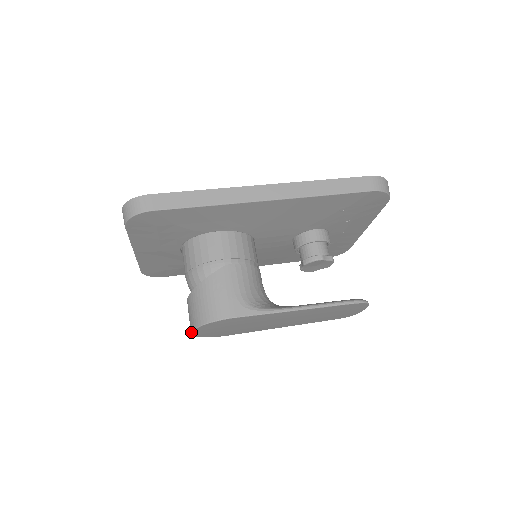
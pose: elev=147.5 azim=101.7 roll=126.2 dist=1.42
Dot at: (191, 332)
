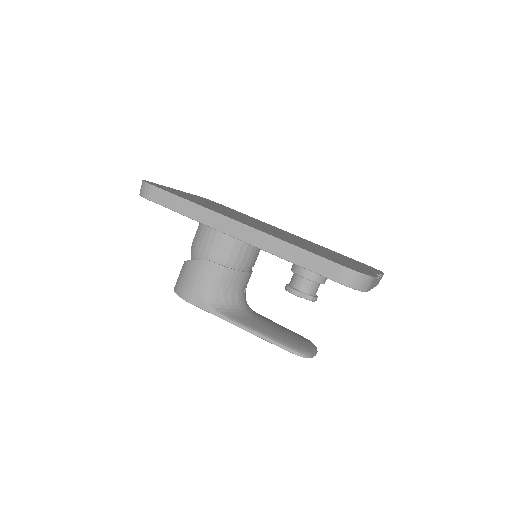
Dot at: occluded
